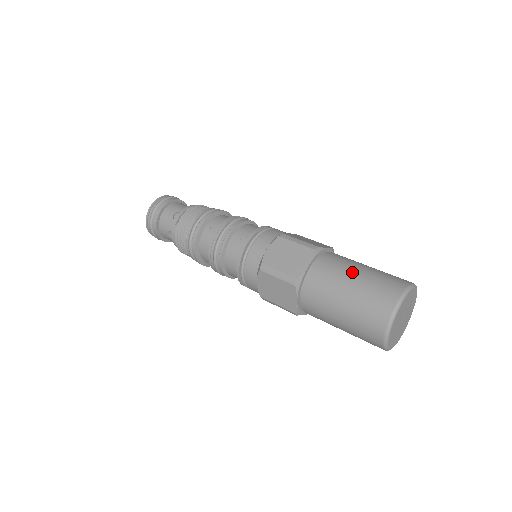
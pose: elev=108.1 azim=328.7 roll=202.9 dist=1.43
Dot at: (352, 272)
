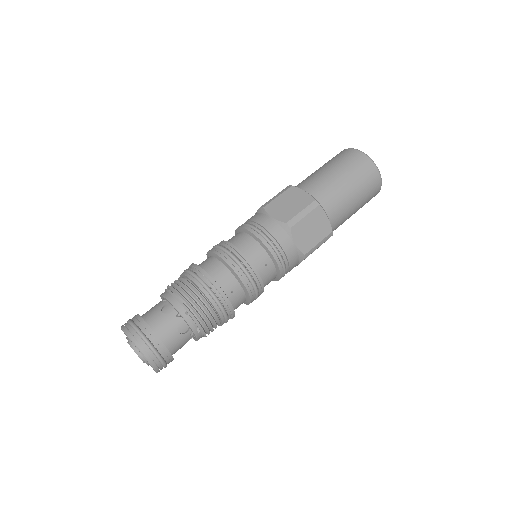
Dot at: (345, 187)
